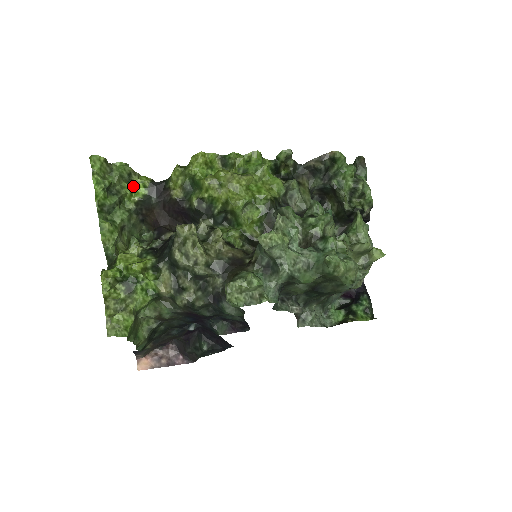
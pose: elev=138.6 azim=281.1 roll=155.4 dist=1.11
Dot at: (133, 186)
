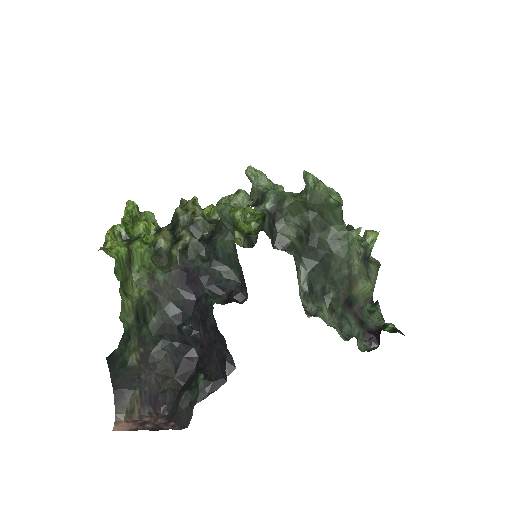
Dot at: occluded
